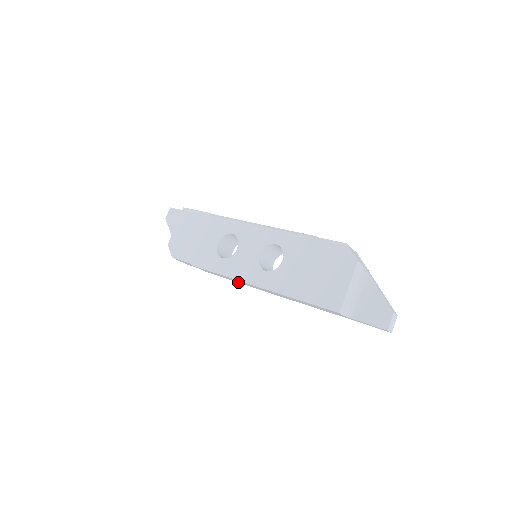
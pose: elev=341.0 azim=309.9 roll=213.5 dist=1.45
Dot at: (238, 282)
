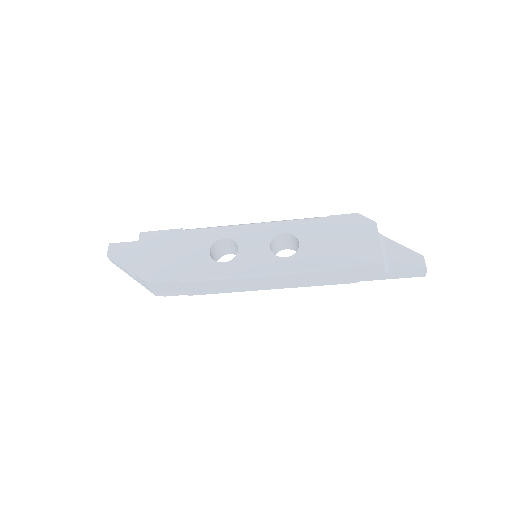
Dot at: (239, 290)
